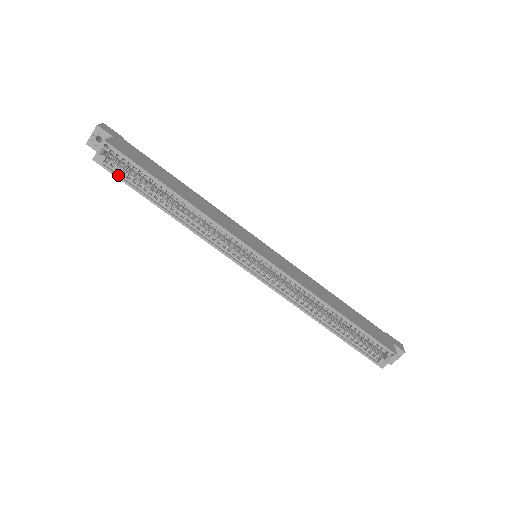
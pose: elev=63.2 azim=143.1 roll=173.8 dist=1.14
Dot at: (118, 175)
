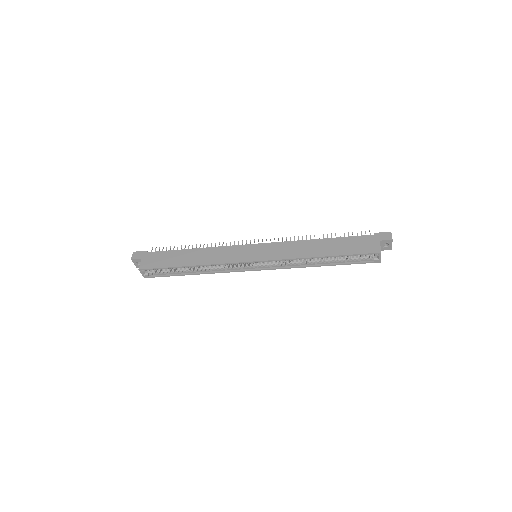
Dot at: (159, 276)
